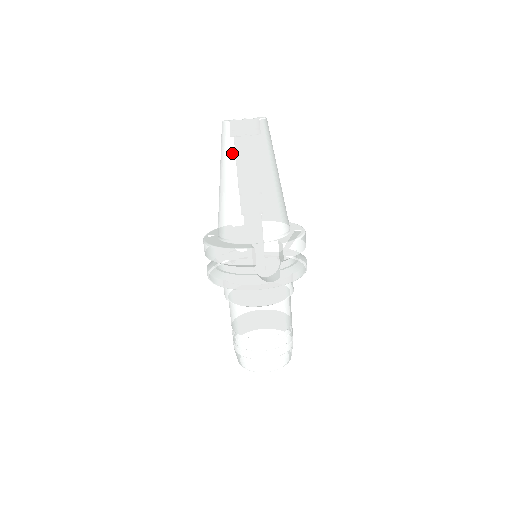
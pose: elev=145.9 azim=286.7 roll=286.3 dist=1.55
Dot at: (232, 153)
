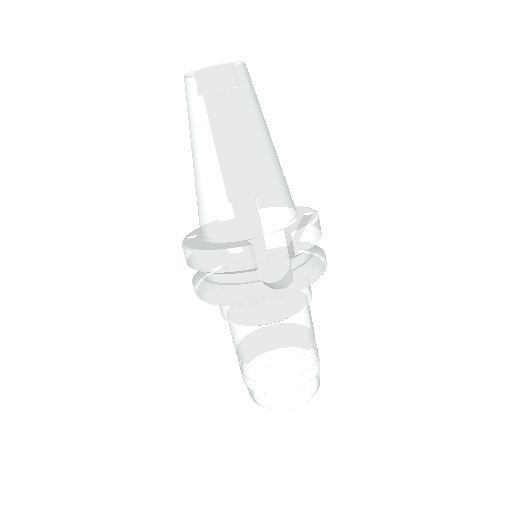
Dot at: (203, 116)
